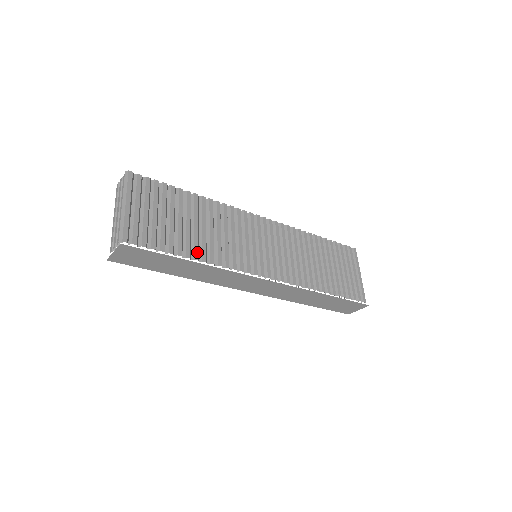
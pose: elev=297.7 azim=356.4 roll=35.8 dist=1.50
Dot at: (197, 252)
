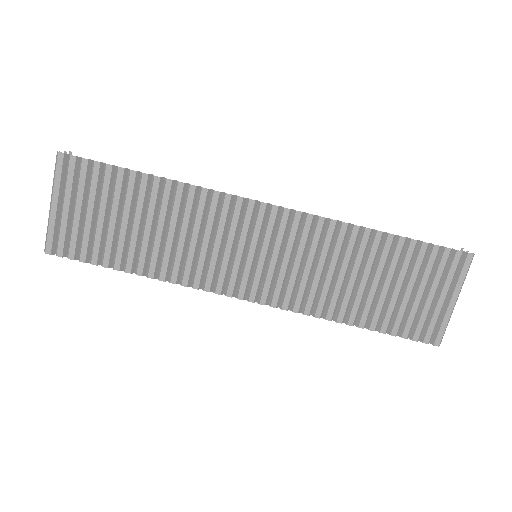
Dot at: (142, 265)
